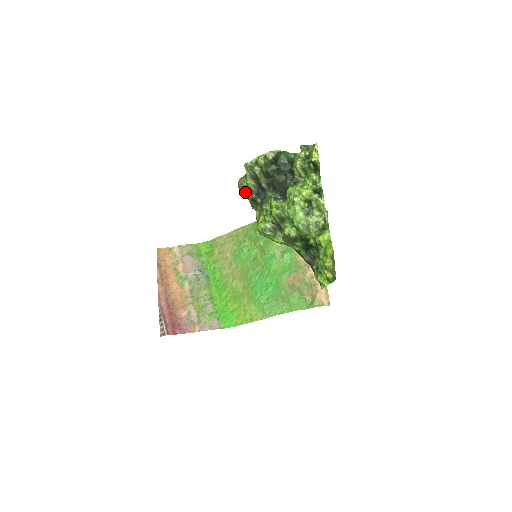
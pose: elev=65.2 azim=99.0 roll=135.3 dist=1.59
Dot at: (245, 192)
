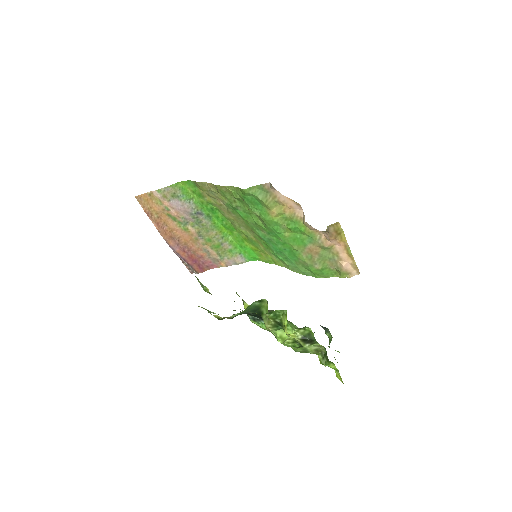
Dot at: occluded
